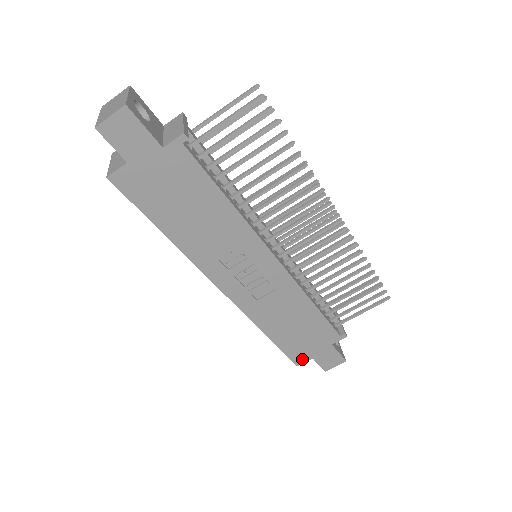
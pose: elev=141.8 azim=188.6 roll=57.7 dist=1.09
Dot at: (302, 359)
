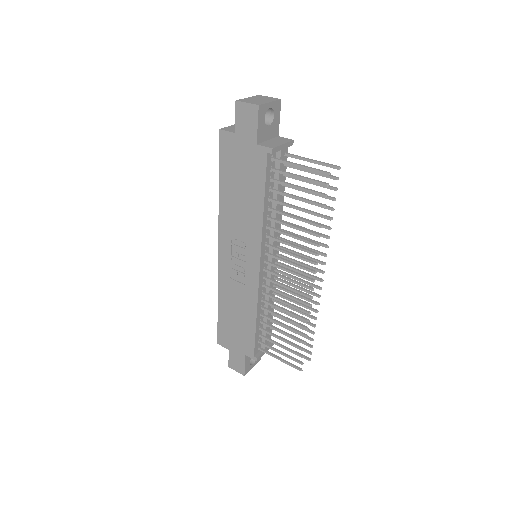
Dot at: (223, 343)
